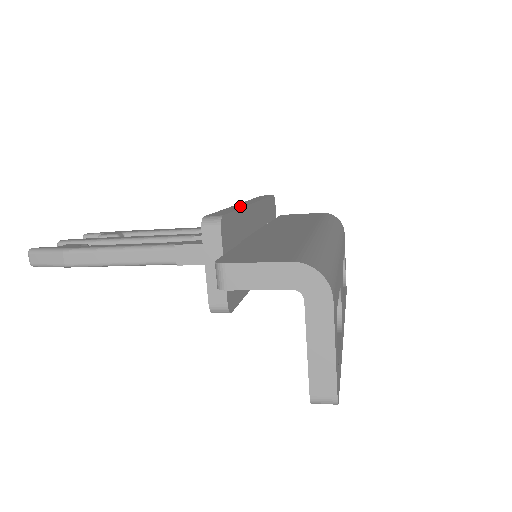
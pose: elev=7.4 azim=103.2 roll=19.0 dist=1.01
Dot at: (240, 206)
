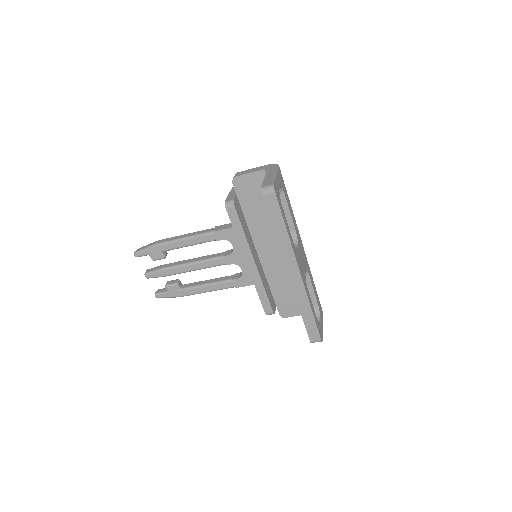
Dot at: occluded
